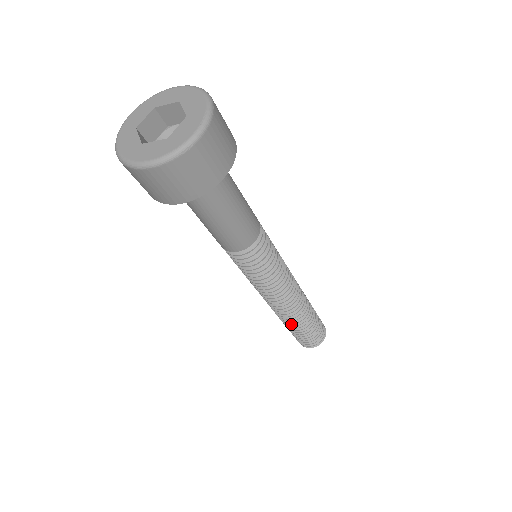
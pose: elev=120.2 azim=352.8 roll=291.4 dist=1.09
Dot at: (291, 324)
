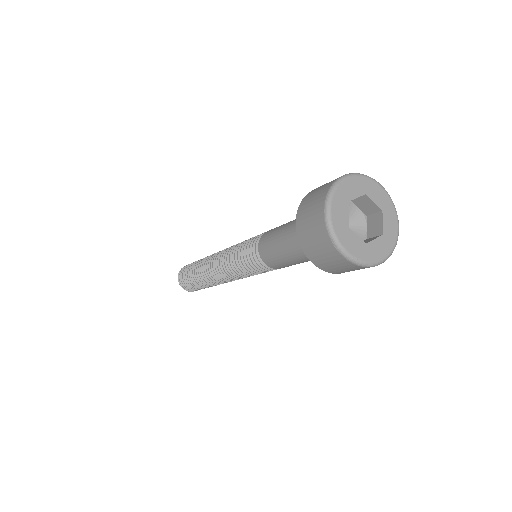
Dot at: occluded
